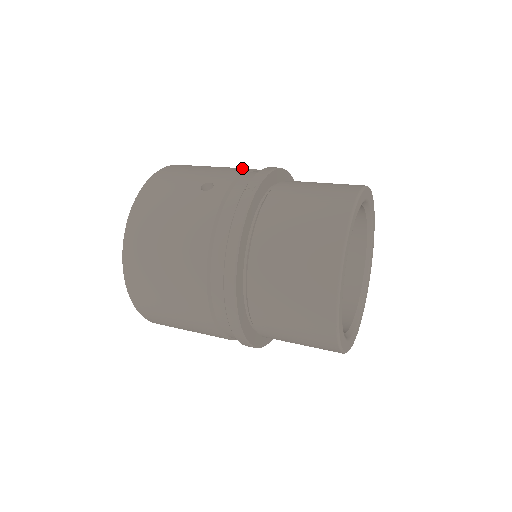
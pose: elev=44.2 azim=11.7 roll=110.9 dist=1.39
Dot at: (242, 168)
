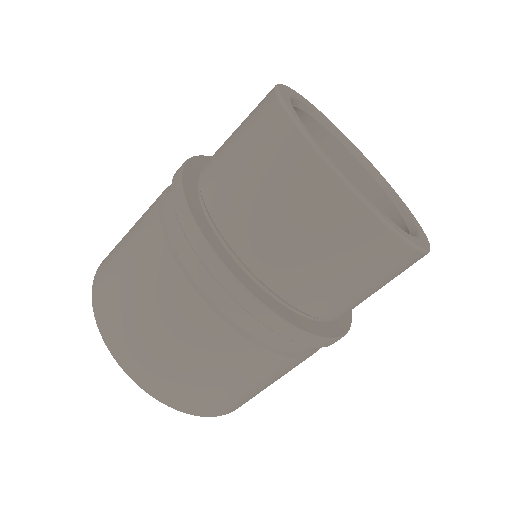
Dot at: occluded
